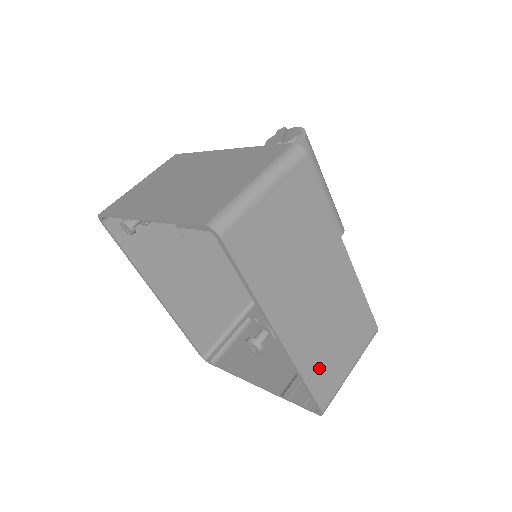
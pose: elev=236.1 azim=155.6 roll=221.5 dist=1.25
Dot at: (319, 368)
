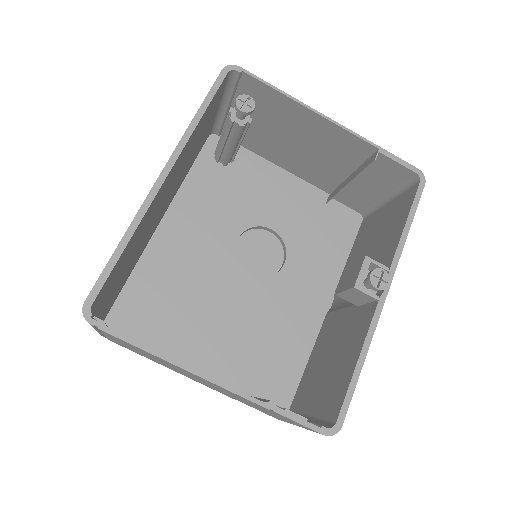
Dot at: occluded
